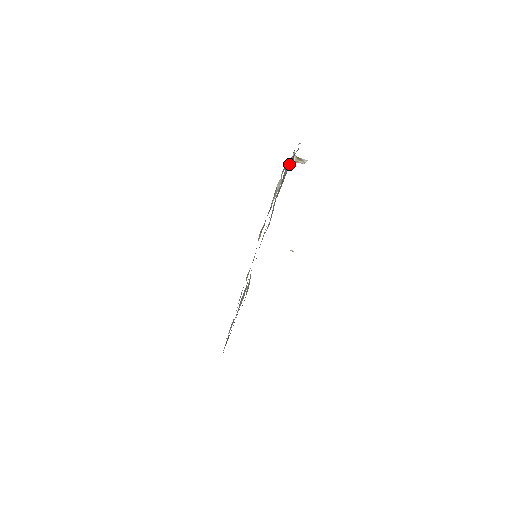
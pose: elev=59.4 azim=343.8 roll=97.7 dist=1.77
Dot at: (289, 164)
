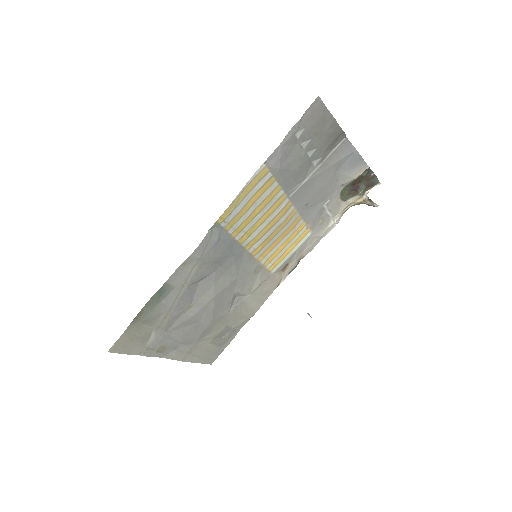
Dot at: (347, 155)
